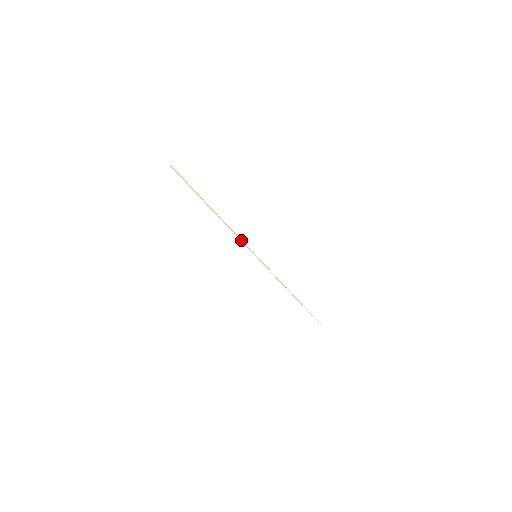
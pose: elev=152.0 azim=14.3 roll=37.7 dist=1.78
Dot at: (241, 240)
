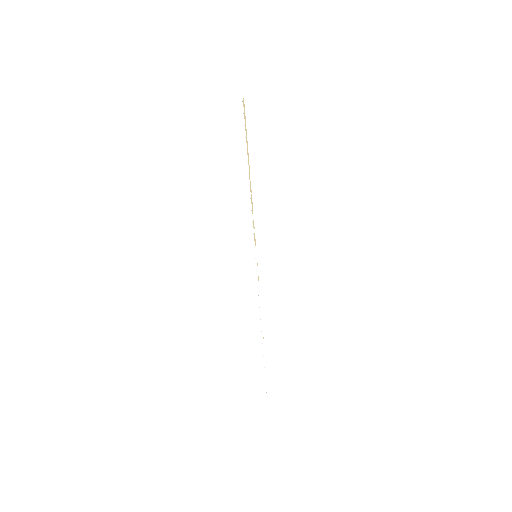
Dot at: (254, 226)
